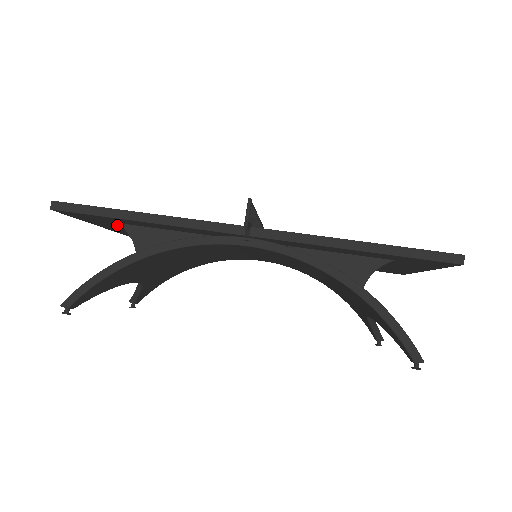
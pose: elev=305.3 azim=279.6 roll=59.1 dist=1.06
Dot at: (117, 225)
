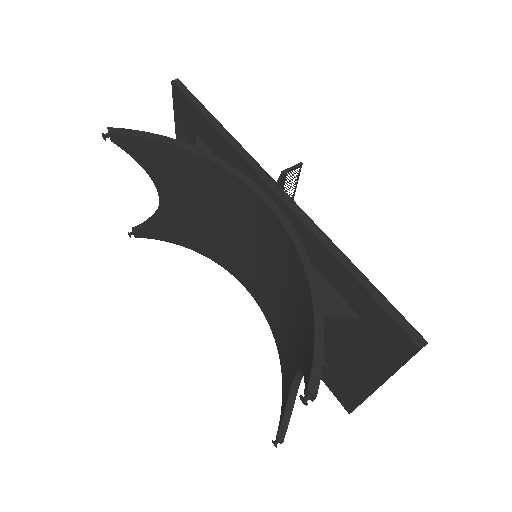
Dot at: occluded
